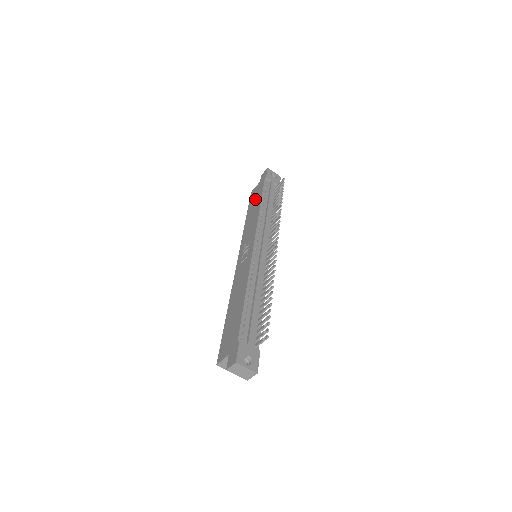
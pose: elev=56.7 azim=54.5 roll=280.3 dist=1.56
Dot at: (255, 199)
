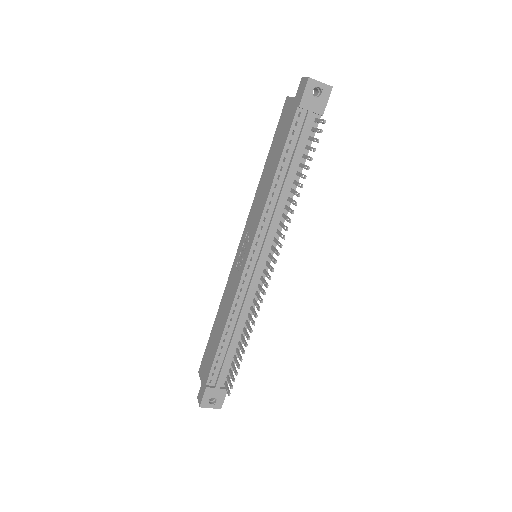
Dot at: (278, 141)
